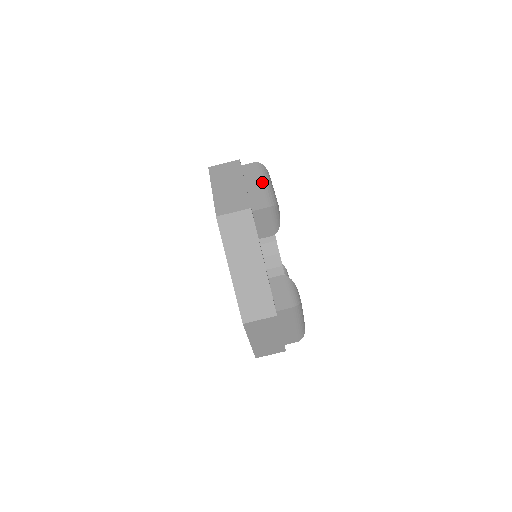
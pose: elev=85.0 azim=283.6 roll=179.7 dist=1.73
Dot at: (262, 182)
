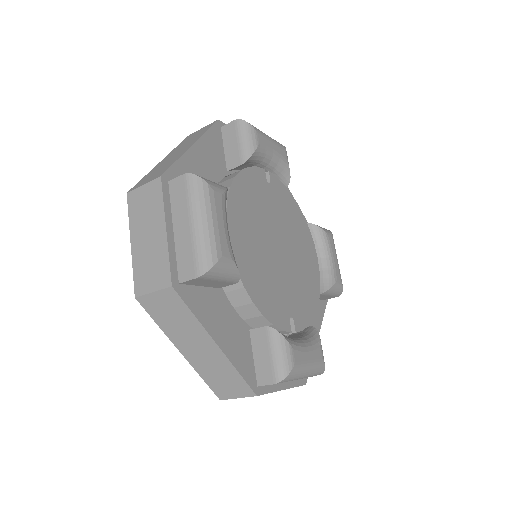
Dot at: (192, 221)
